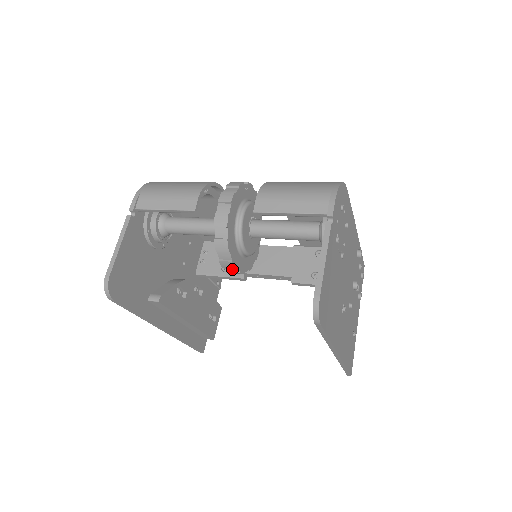
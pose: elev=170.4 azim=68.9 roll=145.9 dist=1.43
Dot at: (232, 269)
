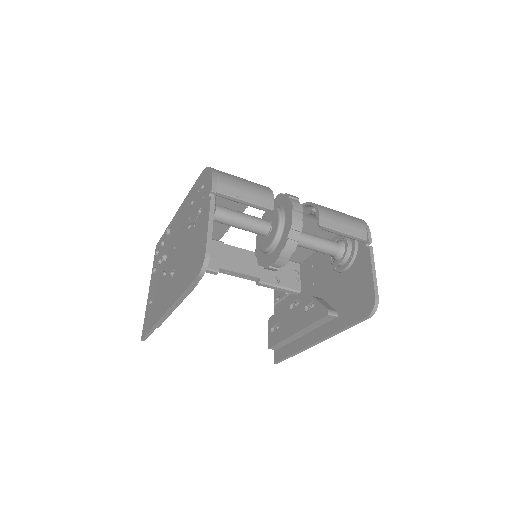
Dot at: (277, 266)
